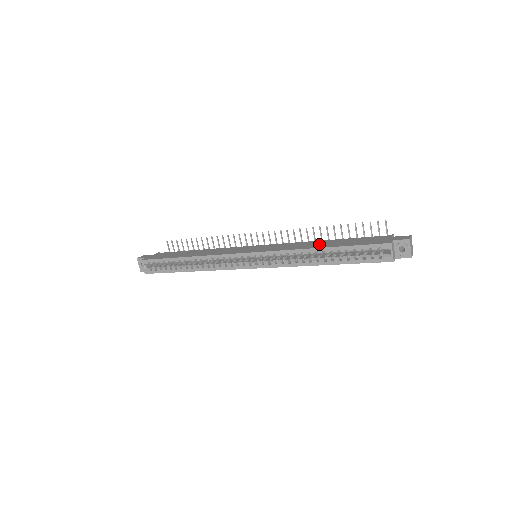
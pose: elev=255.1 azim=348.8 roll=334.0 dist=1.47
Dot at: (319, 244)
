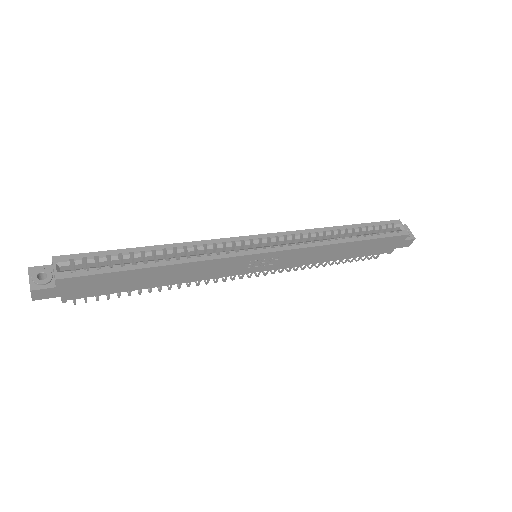
Dot at: occluded
